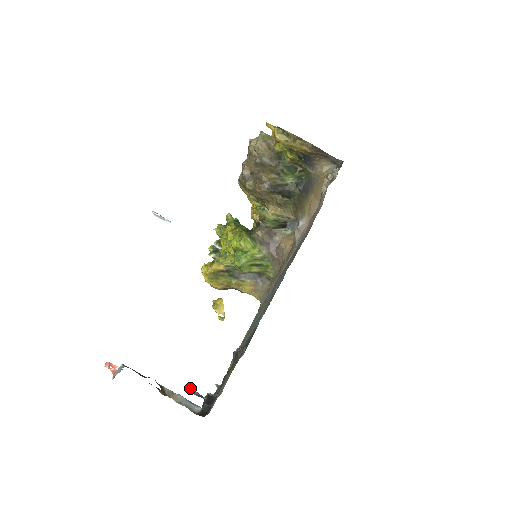
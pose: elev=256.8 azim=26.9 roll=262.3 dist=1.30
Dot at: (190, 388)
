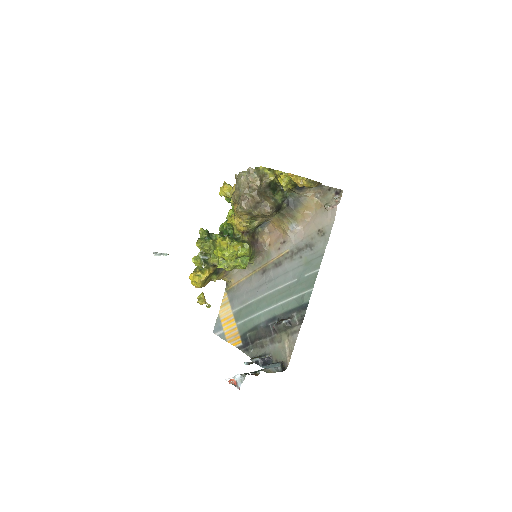
Dot at: (246, 362)
